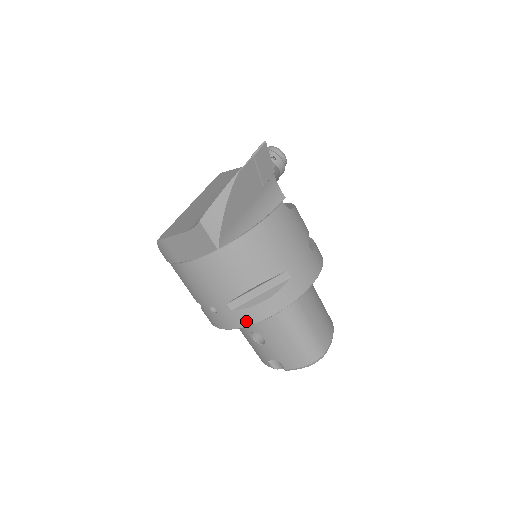
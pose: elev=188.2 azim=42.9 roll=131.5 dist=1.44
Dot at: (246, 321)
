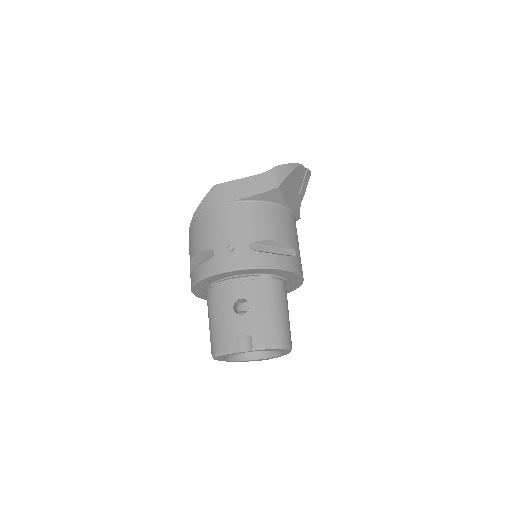
Dot at: (258, 263)
